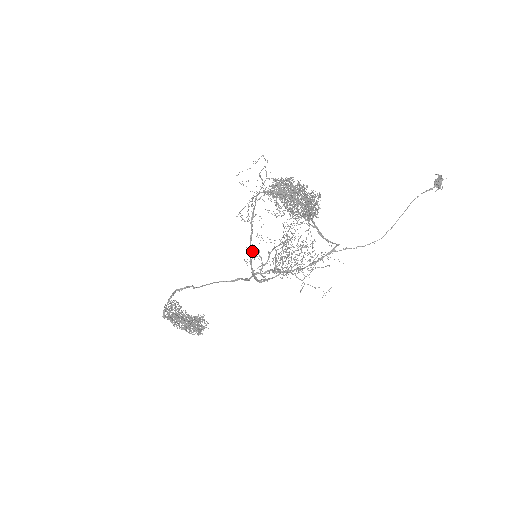
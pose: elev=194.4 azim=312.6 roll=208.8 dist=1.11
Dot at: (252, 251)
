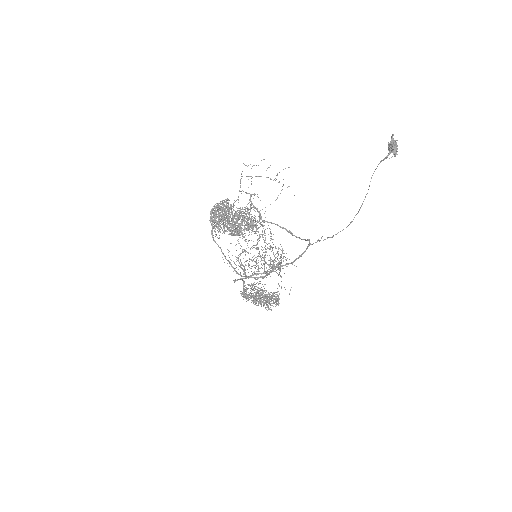
Dot at: occluded
